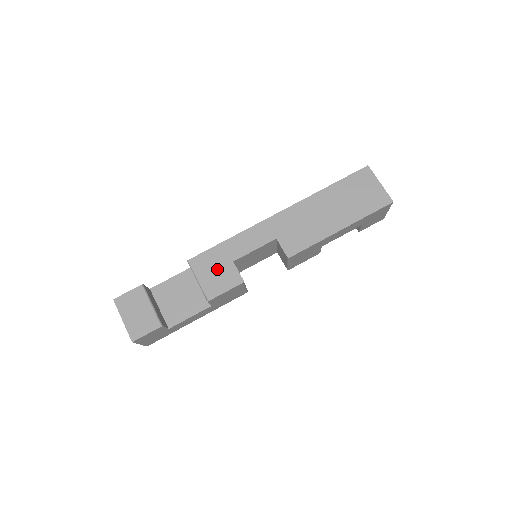
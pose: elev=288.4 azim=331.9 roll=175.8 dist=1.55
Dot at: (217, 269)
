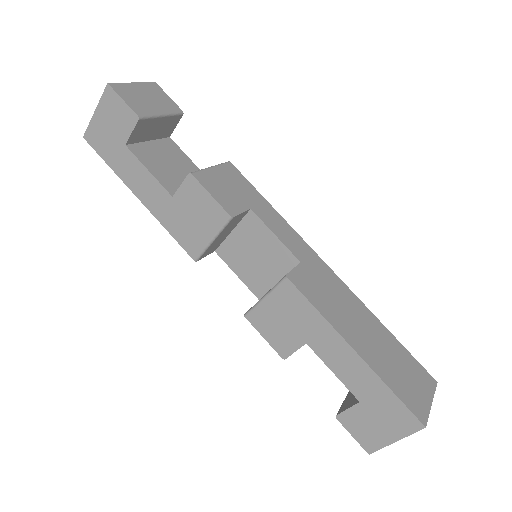
Dot at: (234, 189)
